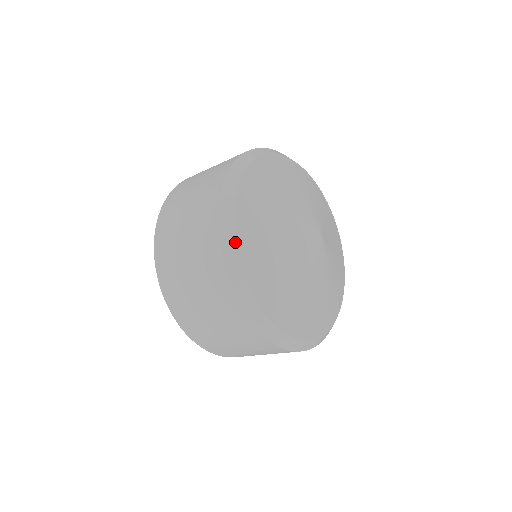
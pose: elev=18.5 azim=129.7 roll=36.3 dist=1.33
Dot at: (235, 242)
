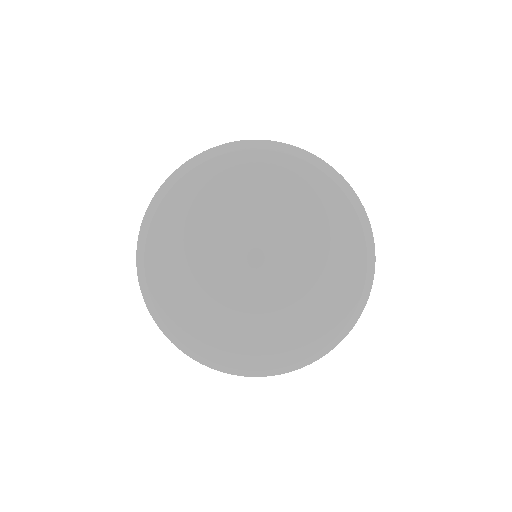
Dot at: (180, 342)
